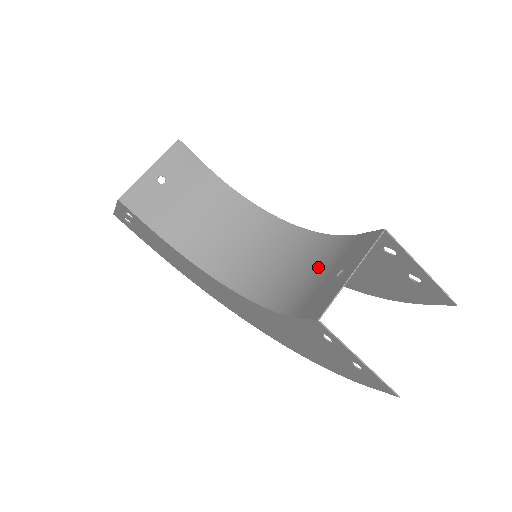
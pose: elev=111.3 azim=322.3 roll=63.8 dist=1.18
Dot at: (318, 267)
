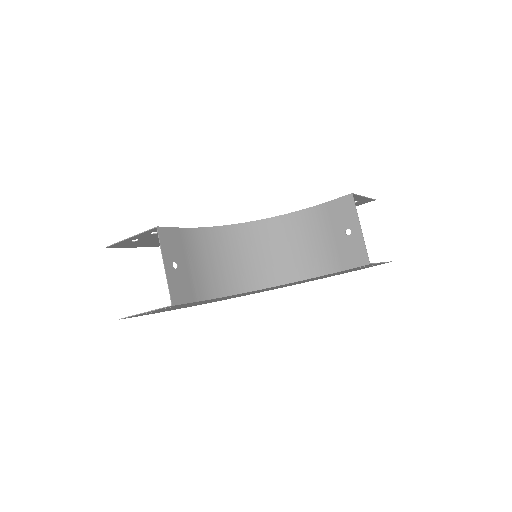
Dot at: (317, 235)
